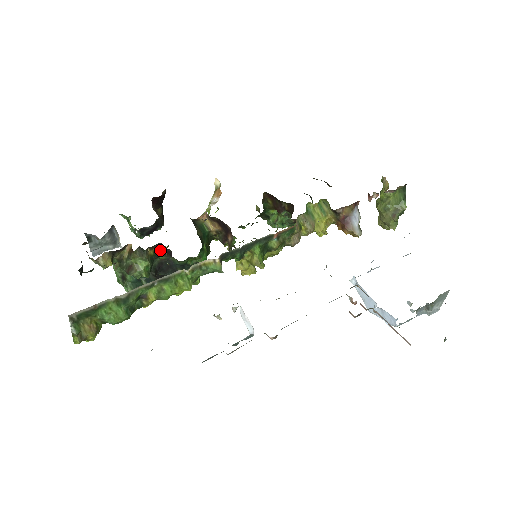
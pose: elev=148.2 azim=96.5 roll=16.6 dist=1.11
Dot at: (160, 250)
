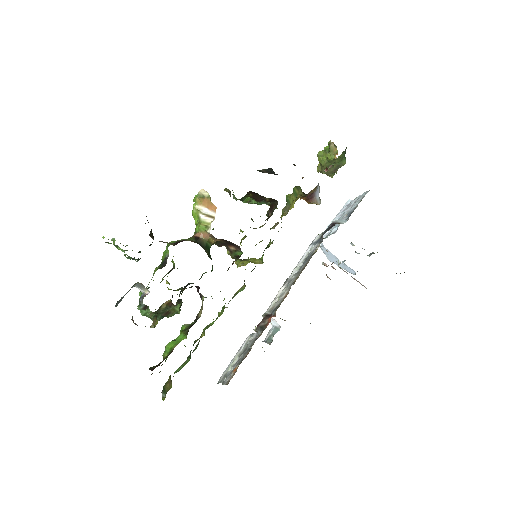
Dot at: occluded
